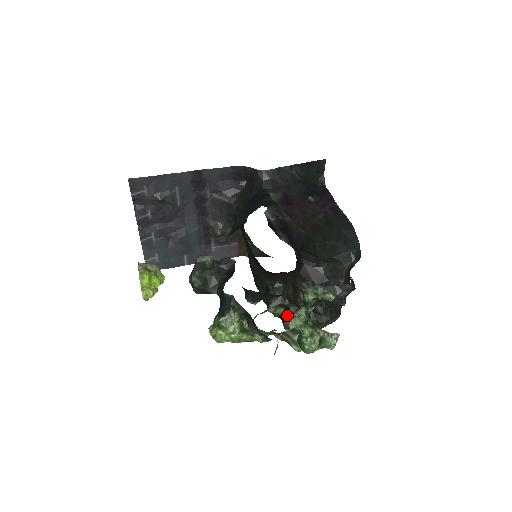
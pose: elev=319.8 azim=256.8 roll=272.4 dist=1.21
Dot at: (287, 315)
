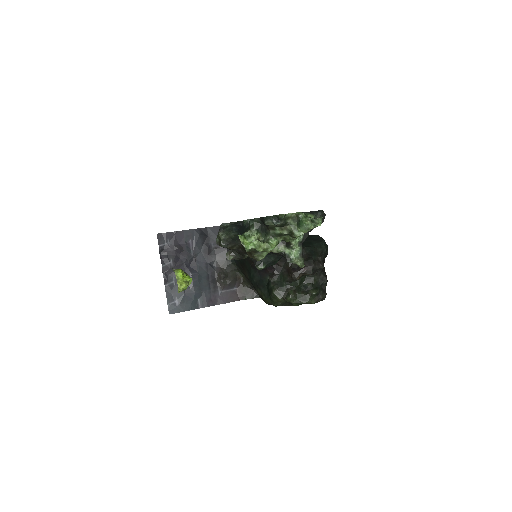
Dot at: (287, 251)
